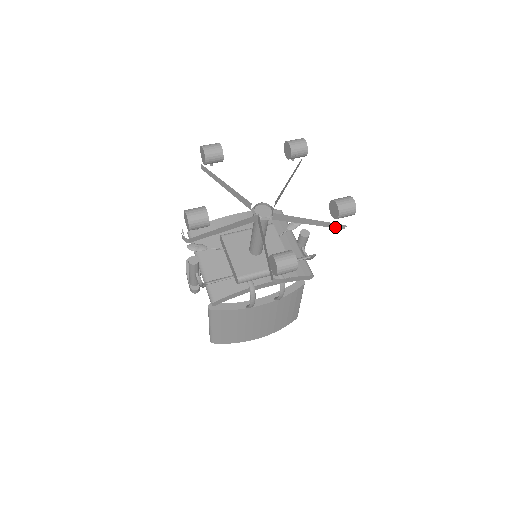
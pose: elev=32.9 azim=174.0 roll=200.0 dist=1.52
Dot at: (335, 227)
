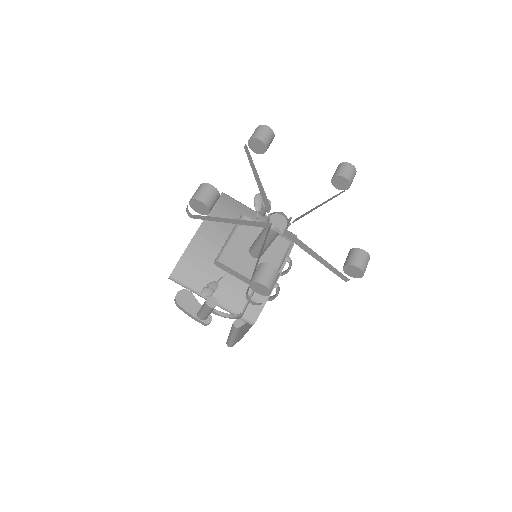
Dot at: occluded
